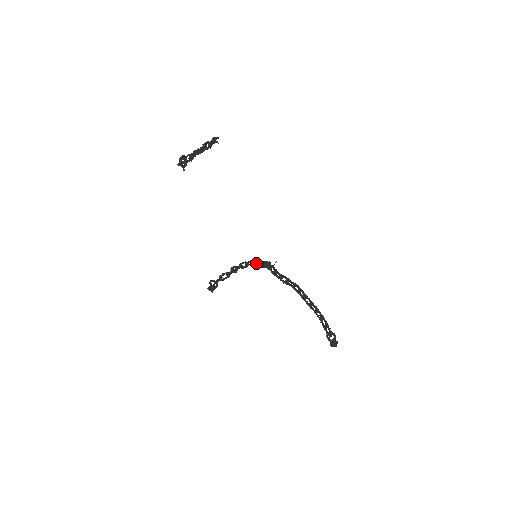
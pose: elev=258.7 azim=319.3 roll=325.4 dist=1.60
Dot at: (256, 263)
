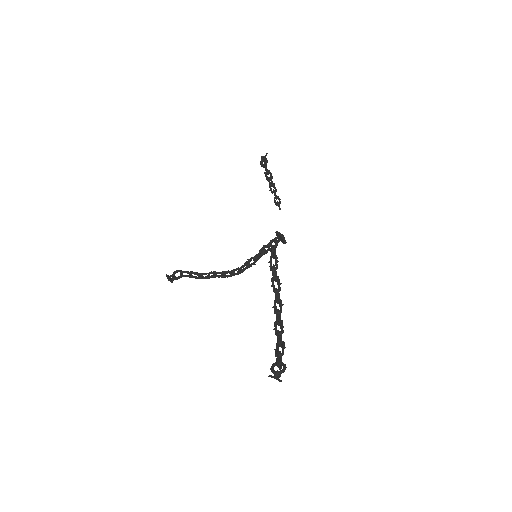
Dot at: occluded
